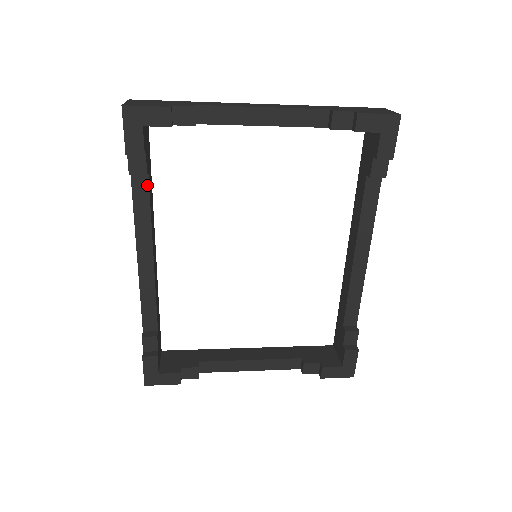
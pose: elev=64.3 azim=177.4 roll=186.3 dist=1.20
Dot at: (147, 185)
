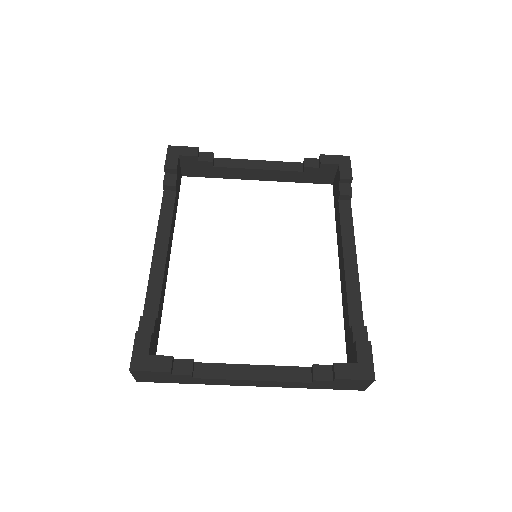
Dot at: (174, 199)
